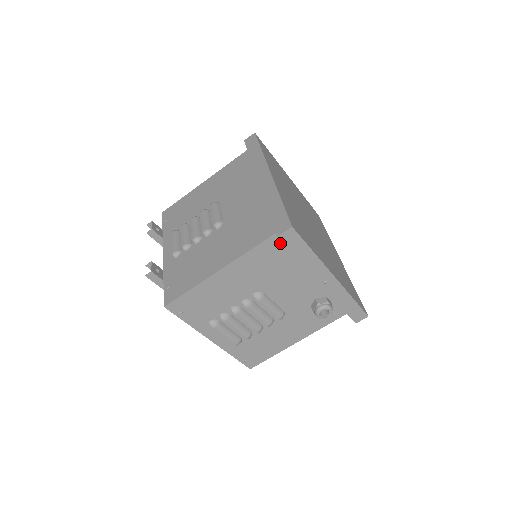
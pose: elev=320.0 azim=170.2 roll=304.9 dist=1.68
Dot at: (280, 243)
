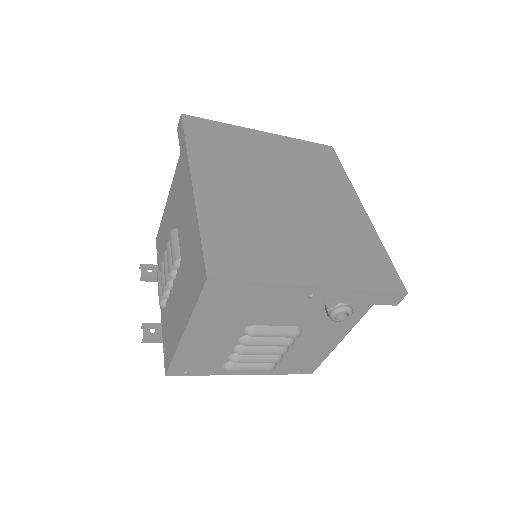
Dot at: occluded
